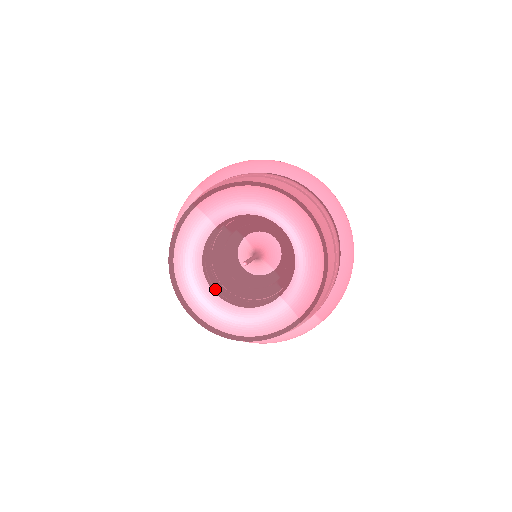
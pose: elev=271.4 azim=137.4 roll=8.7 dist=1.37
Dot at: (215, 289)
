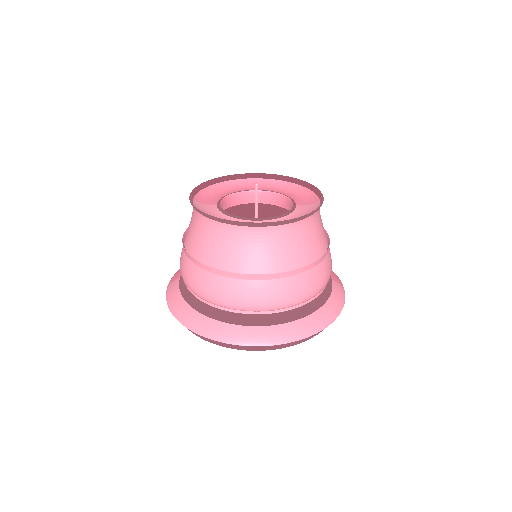
Dot at: (254, 218)
